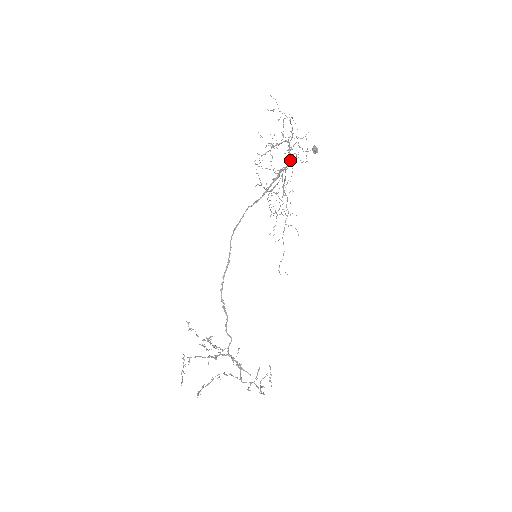
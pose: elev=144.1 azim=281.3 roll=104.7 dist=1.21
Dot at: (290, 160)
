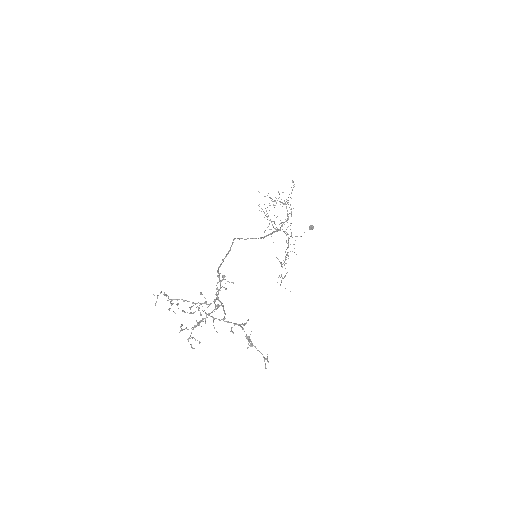
Dot at: (288, 216)
